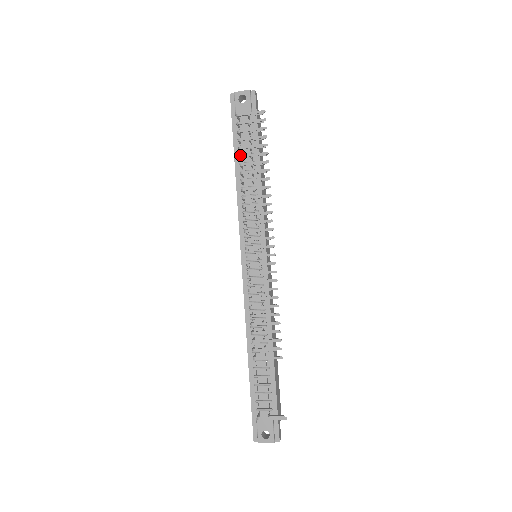
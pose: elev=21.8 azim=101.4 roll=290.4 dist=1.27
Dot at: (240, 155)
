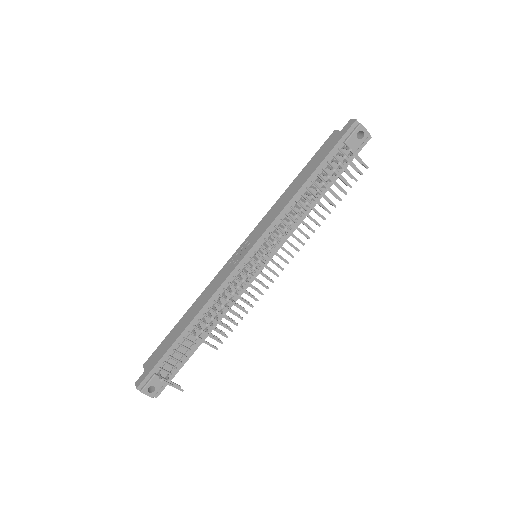
Dot at: occluded
